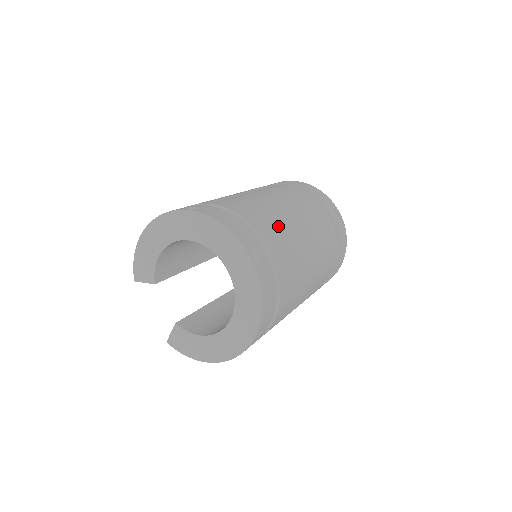
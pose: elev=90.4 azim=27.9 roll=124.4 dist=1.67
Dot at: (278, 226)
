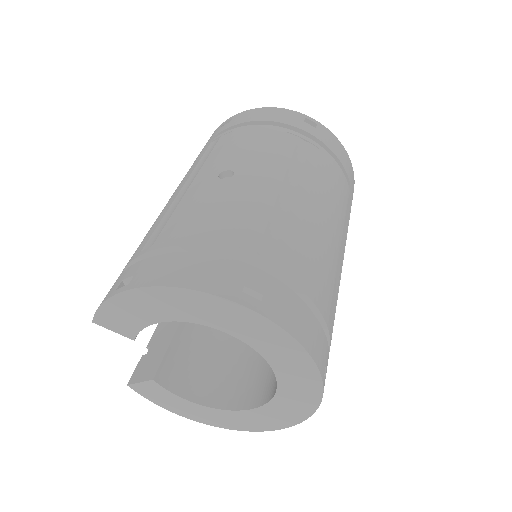
Dot at: (334, 286)
